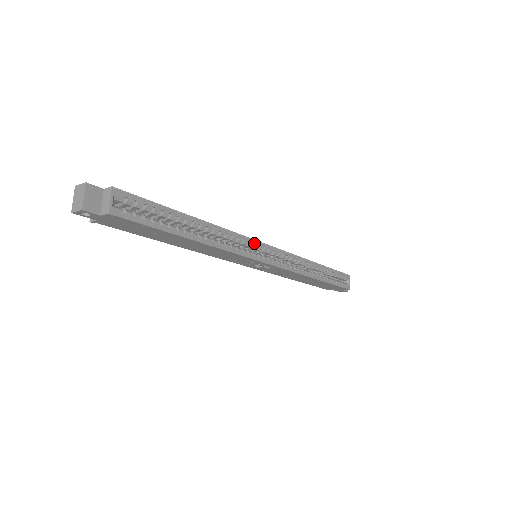
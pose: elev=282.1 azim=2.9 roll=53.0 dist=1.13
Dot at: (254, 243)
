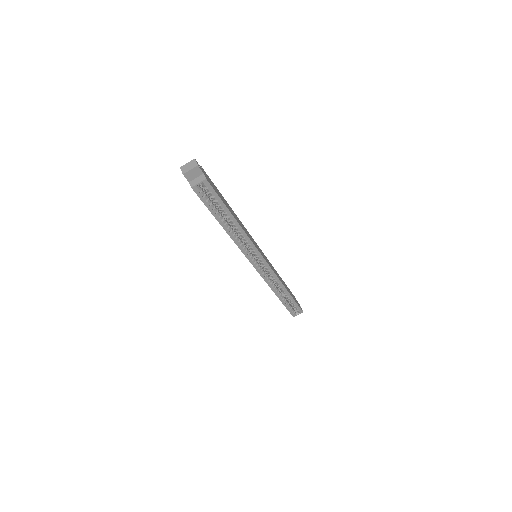
Dot at: (257, 253)
